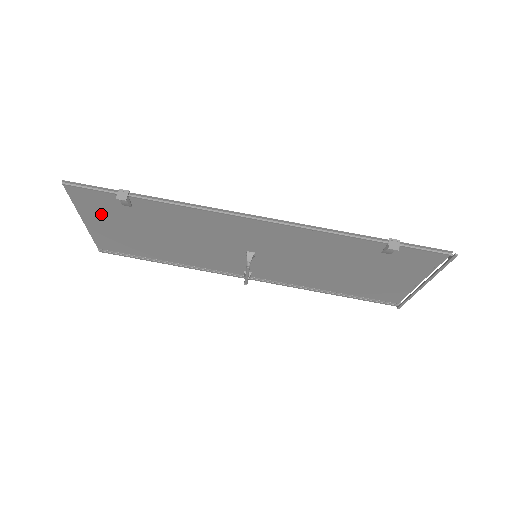
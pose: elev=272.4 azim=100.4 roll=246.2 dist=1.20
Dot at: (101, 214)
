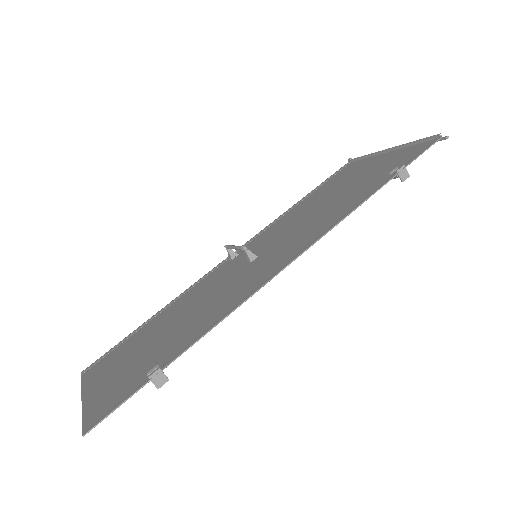
Dot at: (111, 387)
